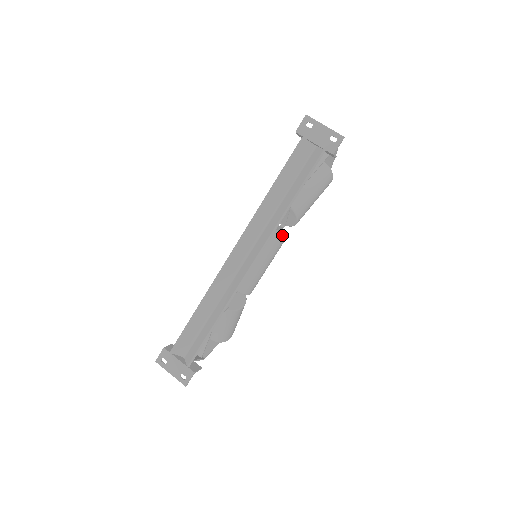
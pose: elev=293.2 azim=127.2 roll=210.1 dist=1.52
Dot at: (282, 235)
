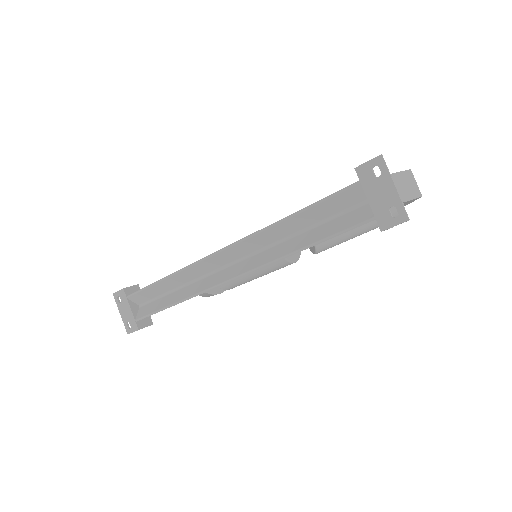
Dot at: (286, 261)
